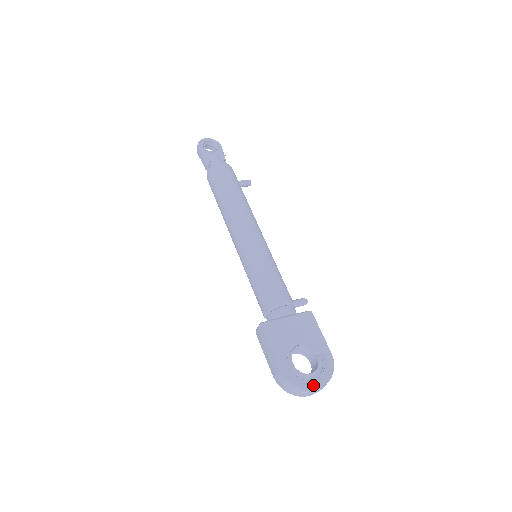
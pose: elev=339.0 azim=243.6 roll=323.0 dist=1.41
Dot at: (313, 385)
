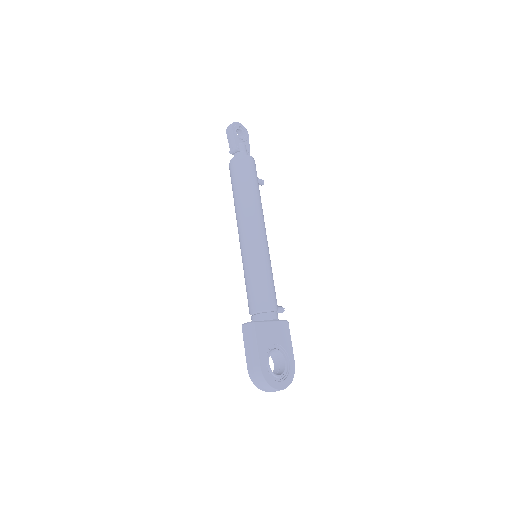
Dot at: (279, 386)
